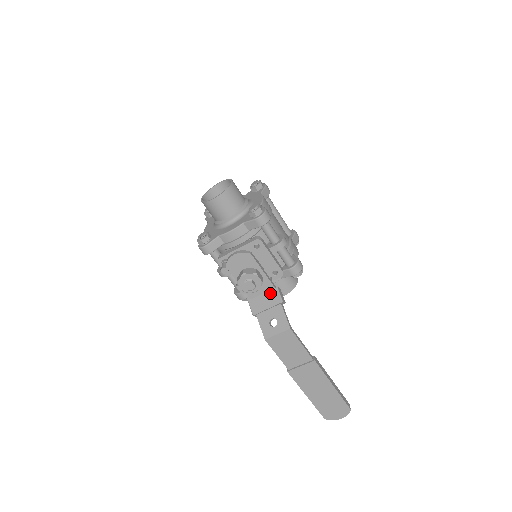
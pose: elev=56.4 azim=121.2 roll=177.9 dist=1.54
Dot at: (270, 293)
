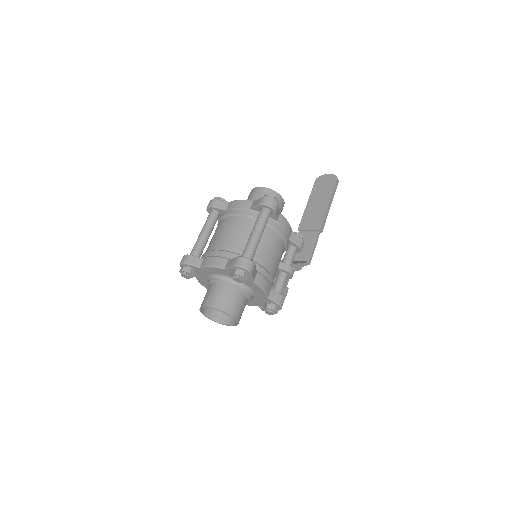
Dot at: occluded
